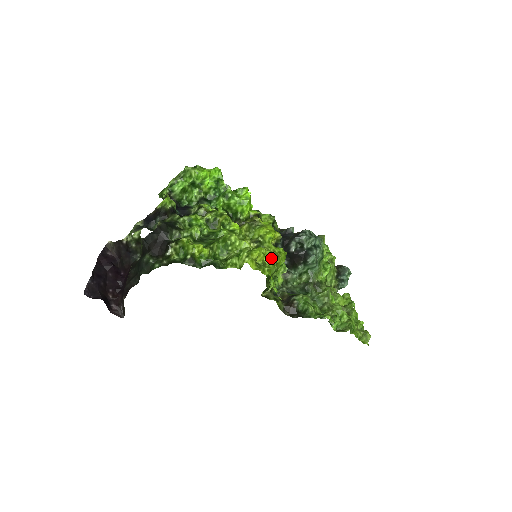
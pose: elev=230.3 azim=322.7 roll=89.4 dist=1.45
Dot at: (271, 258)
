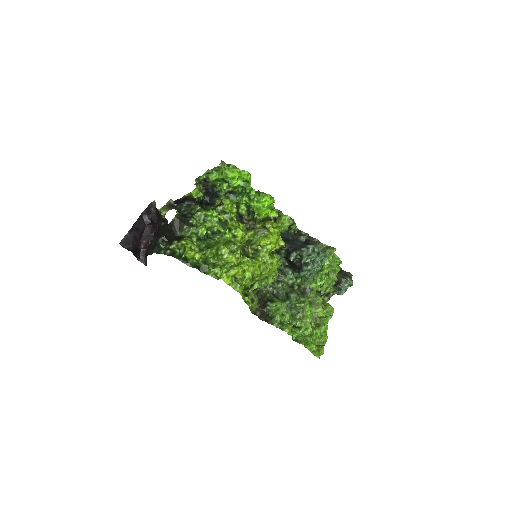
Dot at: (255, 271)
